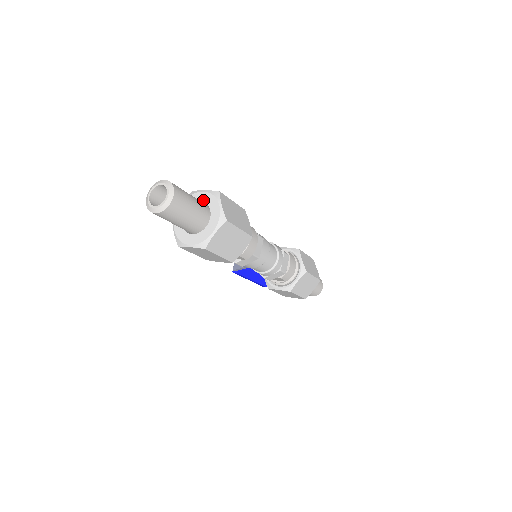
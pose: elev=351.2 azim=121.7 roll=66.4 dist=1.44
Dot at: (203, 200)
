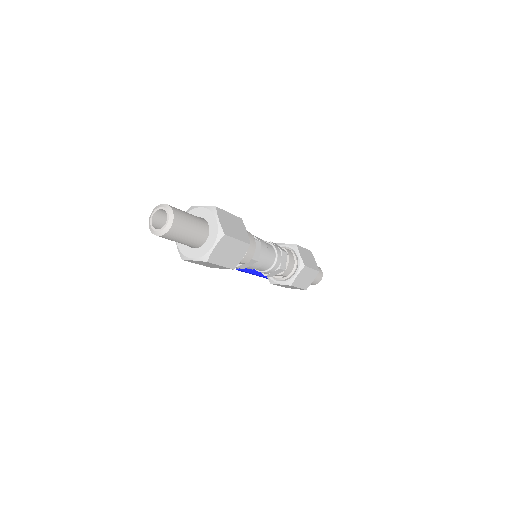
Dot at: (201, 215)
